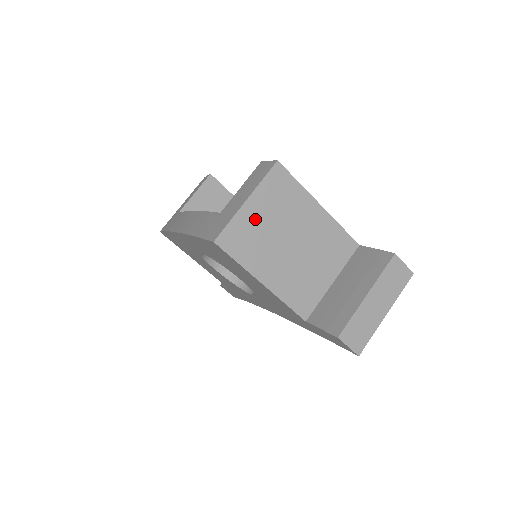
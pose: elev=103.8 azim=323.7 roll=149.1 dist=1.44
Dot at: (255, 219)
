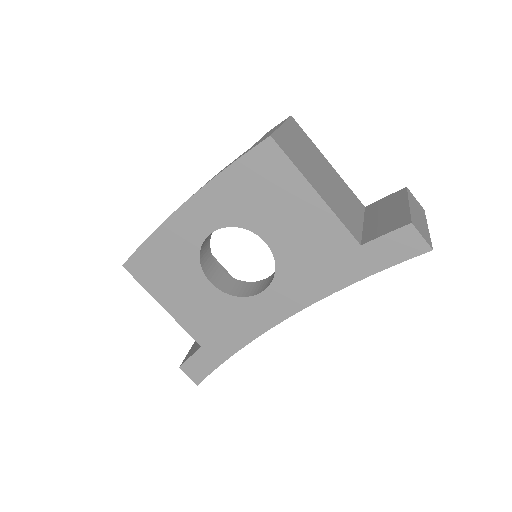
Dot at: (292, 141)
